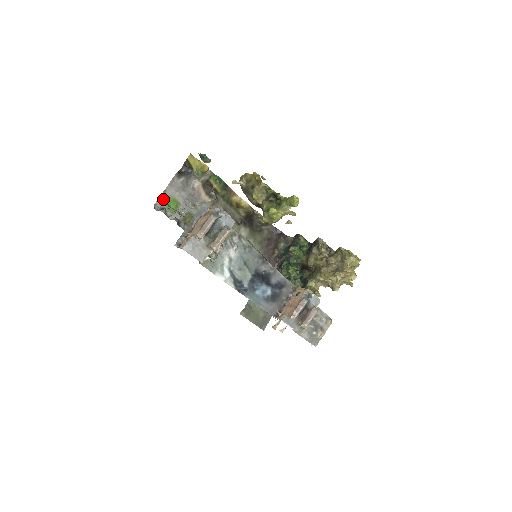
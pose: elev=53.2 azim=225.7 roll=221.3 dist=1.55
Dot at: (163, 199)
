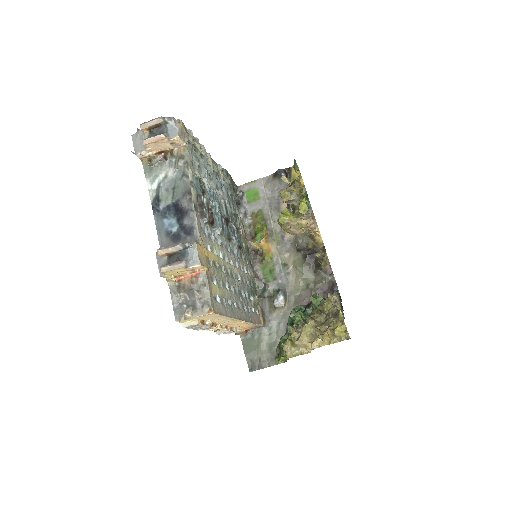
Dot at: (249, 186)
